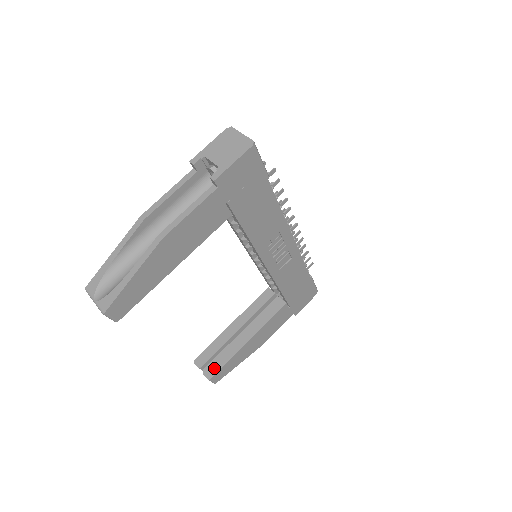
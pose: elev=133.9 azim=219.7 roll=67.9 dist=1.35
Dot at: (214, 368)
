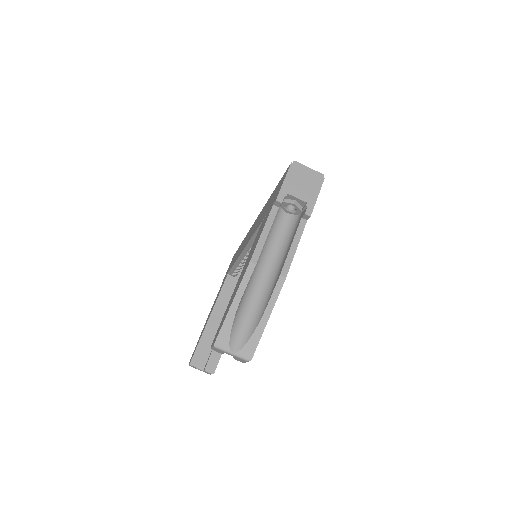
Dot at: (213, 362)
